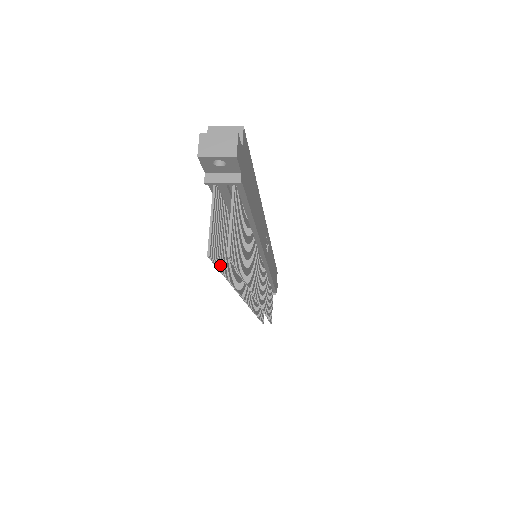
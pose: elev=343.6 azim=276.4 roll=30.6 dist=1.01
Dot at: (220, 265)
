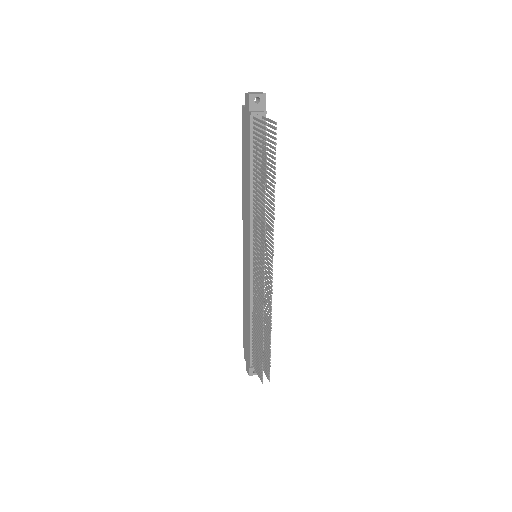
Dot at: (266, 153)
